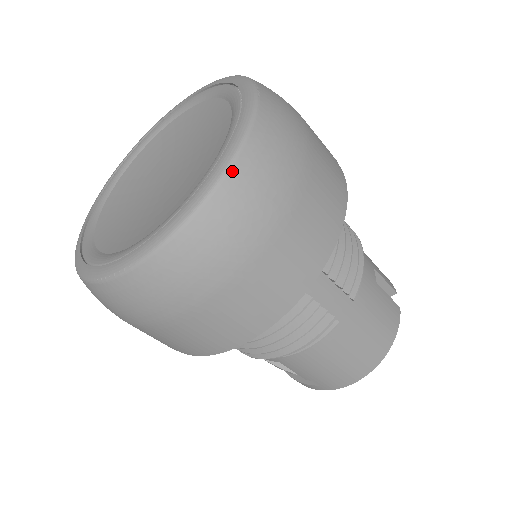
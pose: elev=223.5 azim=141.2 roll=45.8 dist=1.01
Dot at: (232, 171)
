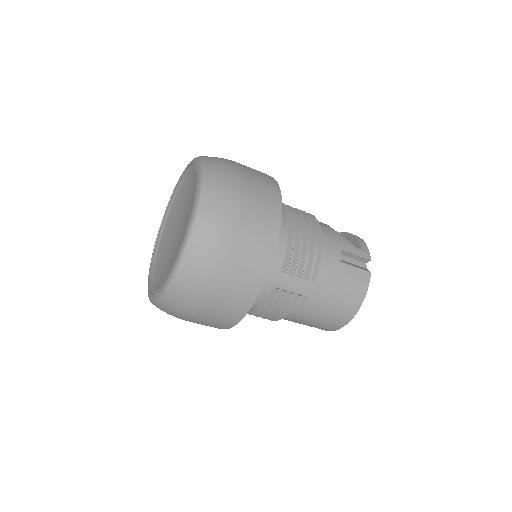
Dot at: (188, 249)
